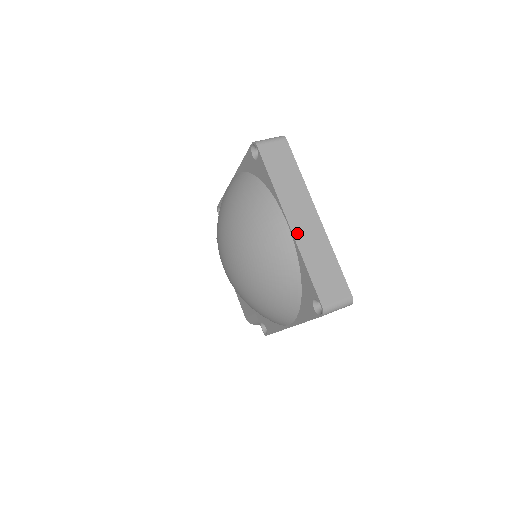
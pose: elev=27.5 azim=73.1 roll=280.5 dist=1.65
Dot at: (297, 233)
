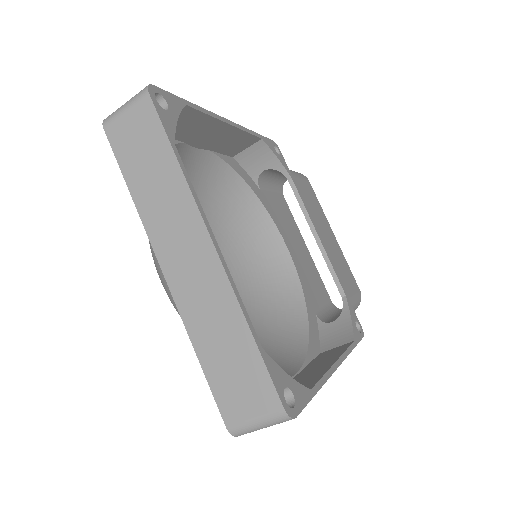
Dot at: (177, 287)
